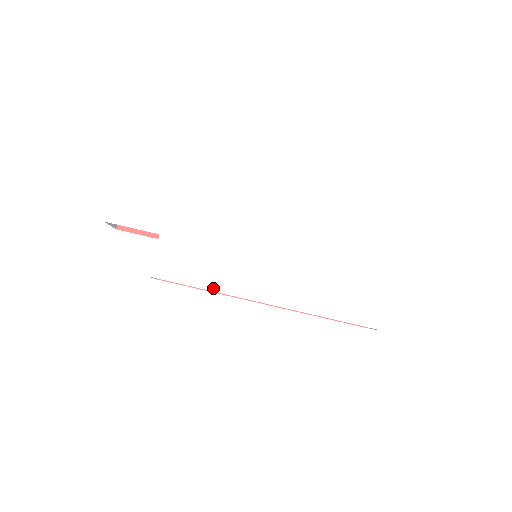
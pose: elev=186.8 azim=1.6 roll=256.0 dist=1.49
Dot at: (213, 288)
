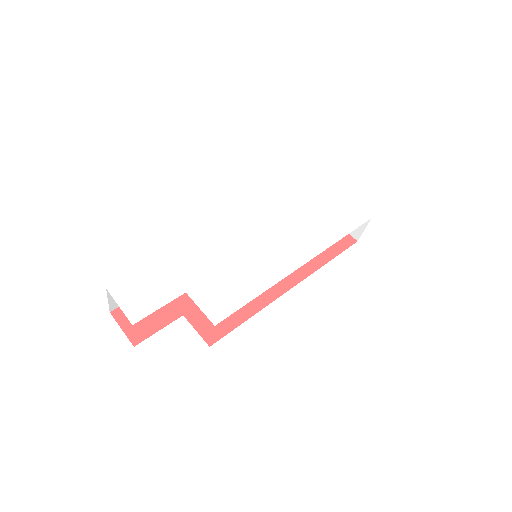
Dot at: (264, 288)
